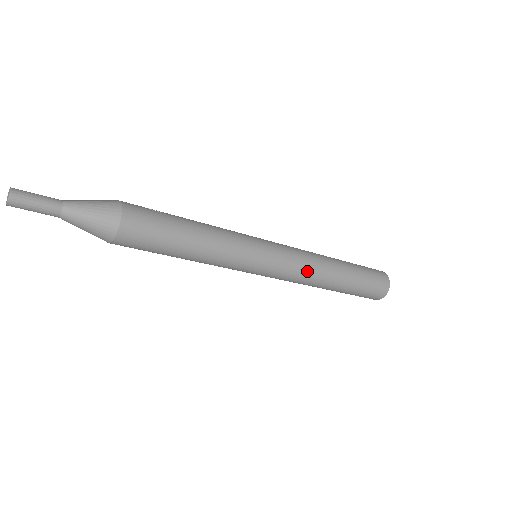
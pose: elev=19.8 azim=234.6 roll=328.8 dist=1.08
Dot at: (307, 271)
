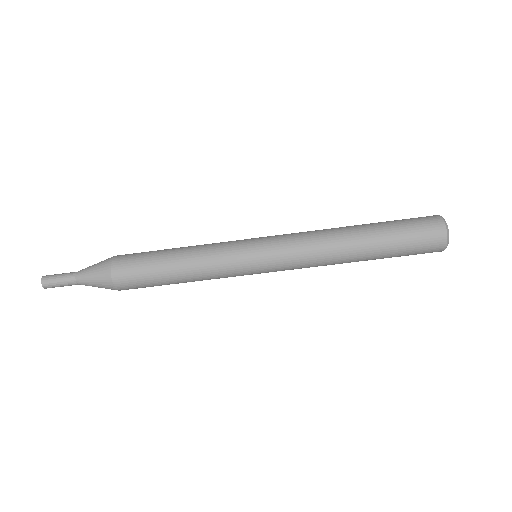
Dot at: (309, 238)
